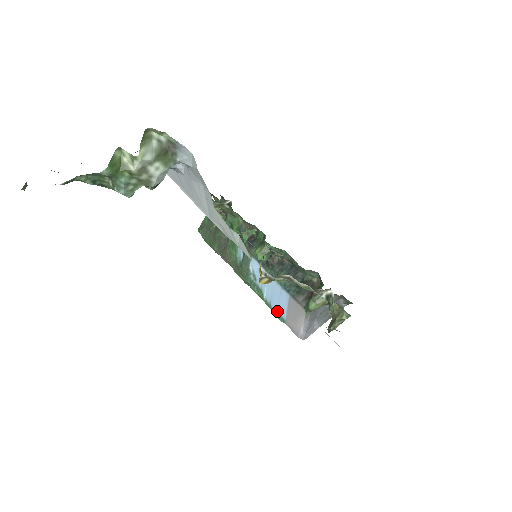
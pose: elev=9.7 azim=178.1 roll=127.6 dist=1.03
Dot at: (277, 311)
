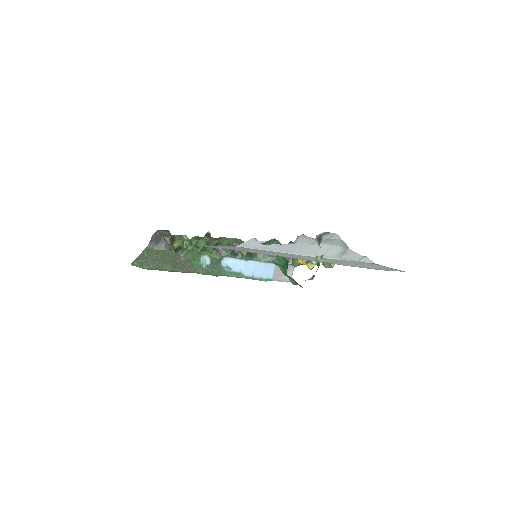
Dot at: (262, 278)
